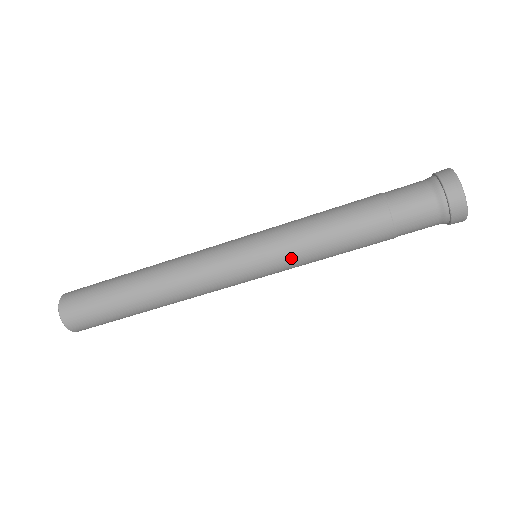
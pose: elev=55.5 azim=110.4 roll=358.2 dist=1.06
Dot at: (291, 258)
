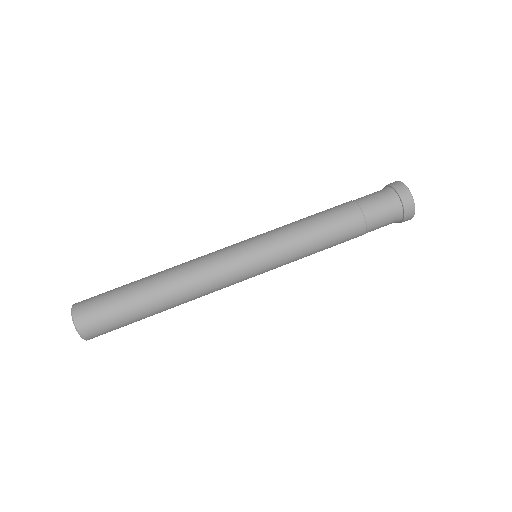
Dot at: (290, 256)
